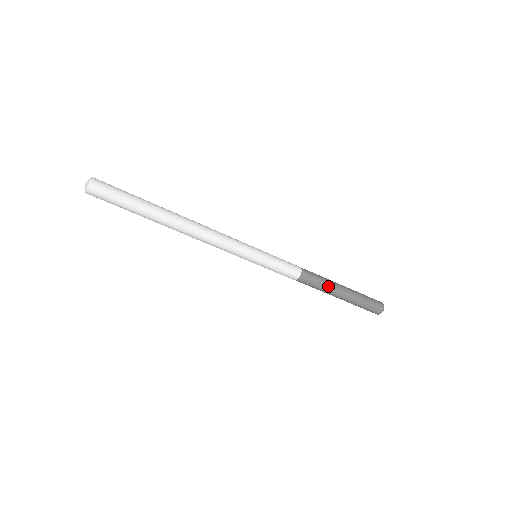
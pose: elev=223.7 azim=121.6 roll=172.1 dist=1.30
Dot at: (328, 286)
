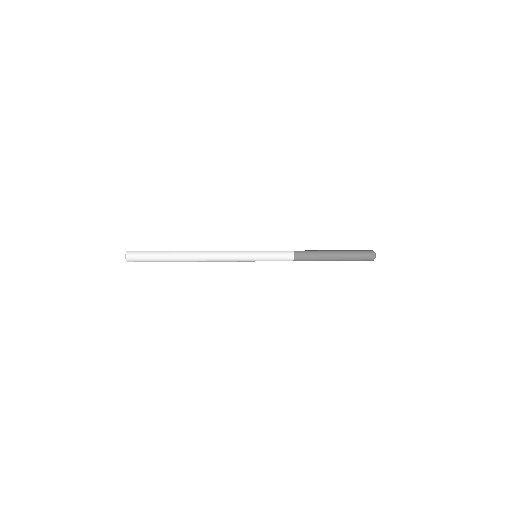
Dot at: occluded
